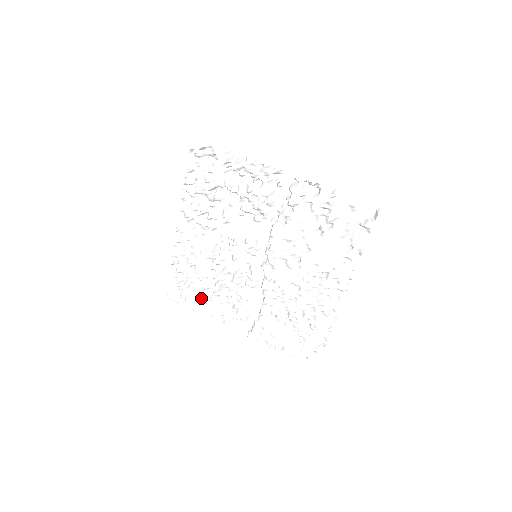
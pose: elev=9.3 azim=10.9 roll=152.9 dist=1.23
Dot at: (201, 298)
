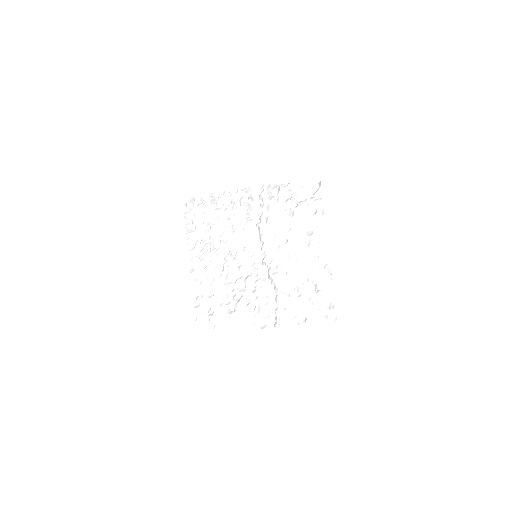
Dot at: (227, 316)
